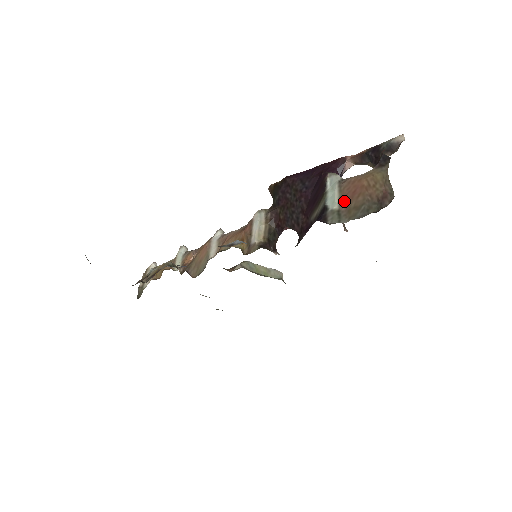
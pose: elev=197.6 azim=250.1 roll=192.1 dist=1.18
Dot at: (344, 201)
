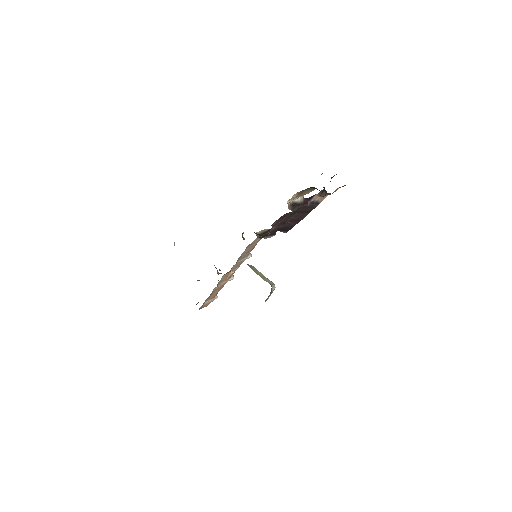
Dot at: occluded
